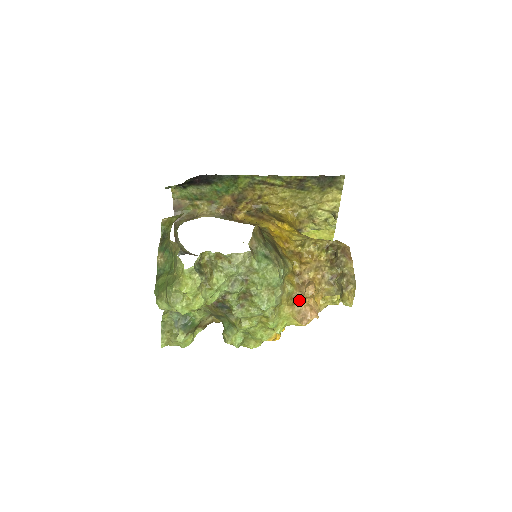
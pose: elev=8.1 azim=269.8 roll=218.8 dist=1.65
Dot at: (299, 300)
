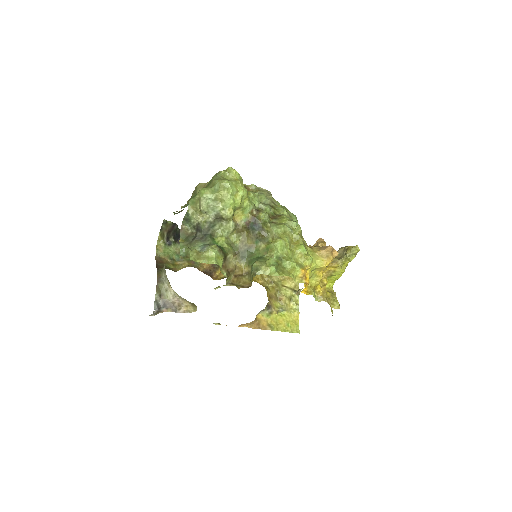
Dot at: occluded
